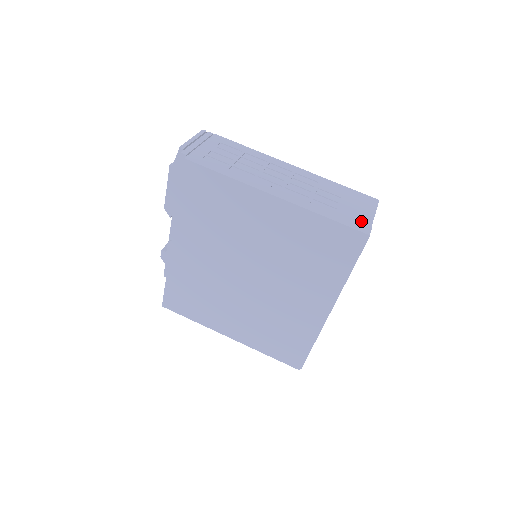
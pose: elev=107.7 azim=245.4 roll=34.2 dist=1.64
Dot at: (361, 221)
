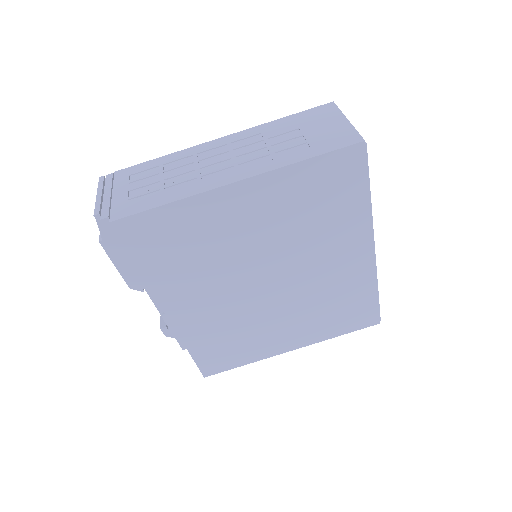
Dot at: (342, 134)
